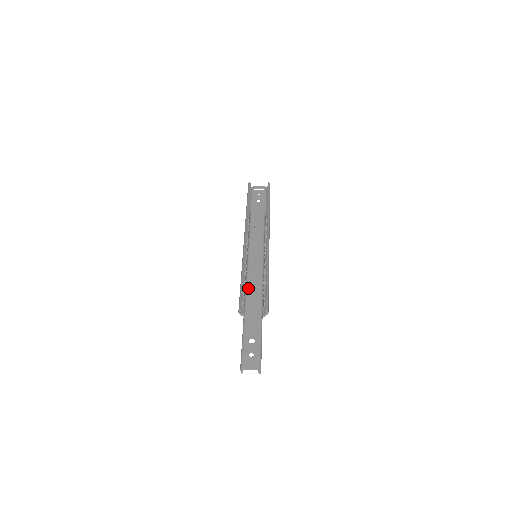
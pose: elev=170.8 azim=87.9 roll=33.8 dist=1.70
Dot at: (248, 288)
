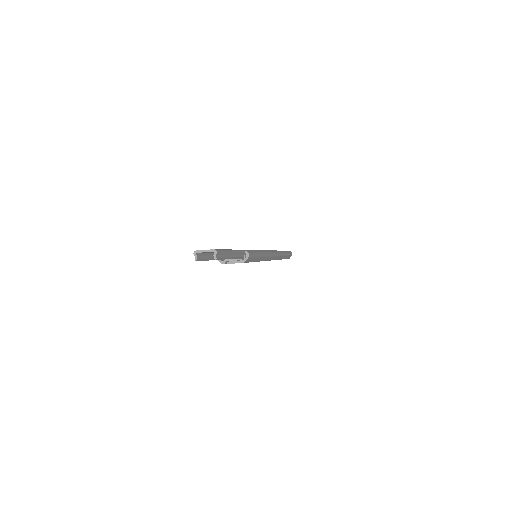
Dot at: occluded
